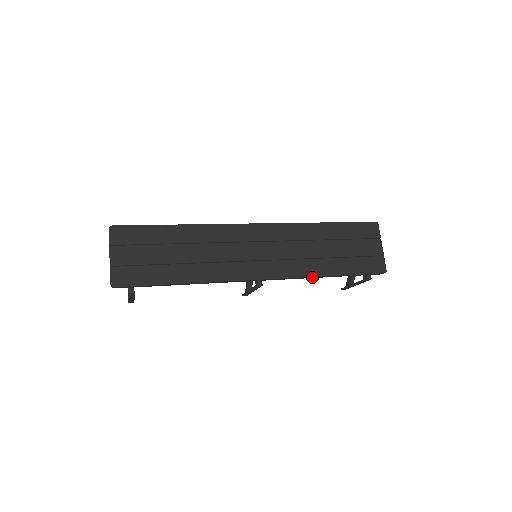
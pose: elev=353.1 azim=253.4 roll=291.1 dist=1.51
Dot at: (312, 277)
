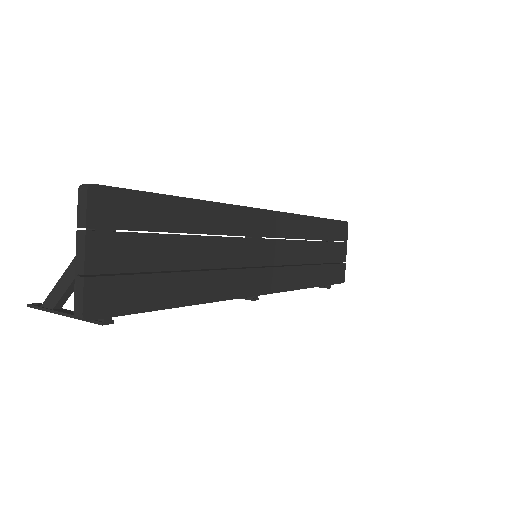
Dot at: (299, 288)
